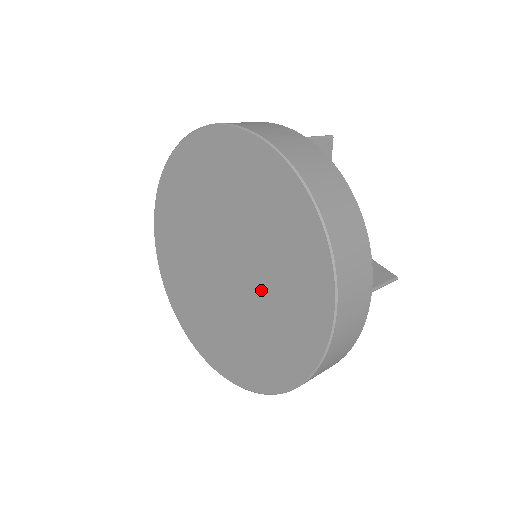
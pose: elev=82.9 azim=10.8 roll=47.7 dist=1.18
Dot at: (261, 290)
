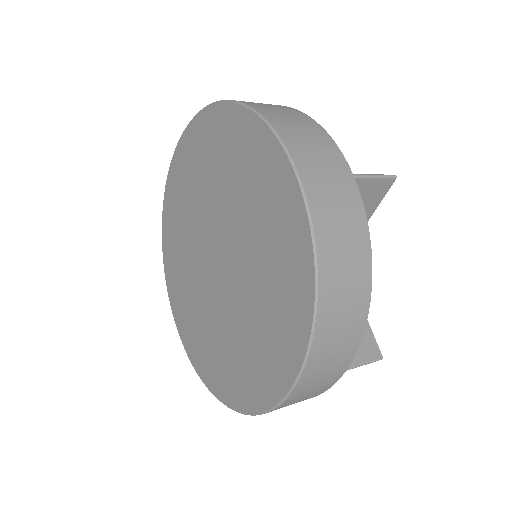
Dot at: (244, 243)
